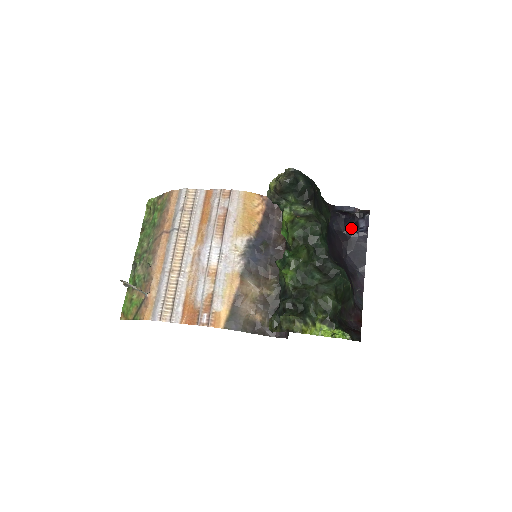
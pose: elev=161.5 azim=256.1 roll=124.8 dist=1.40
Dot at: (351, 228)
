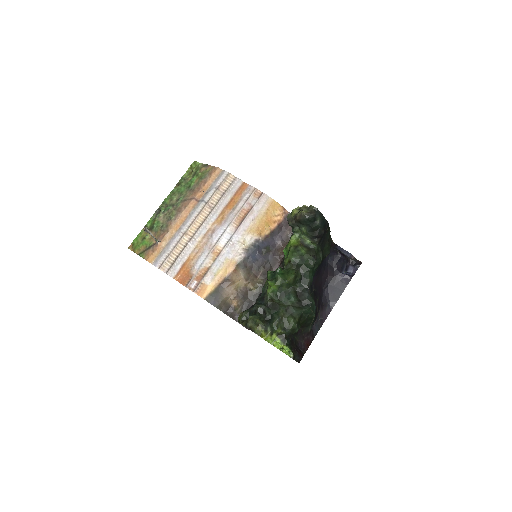
Dot at: (341, 268)
